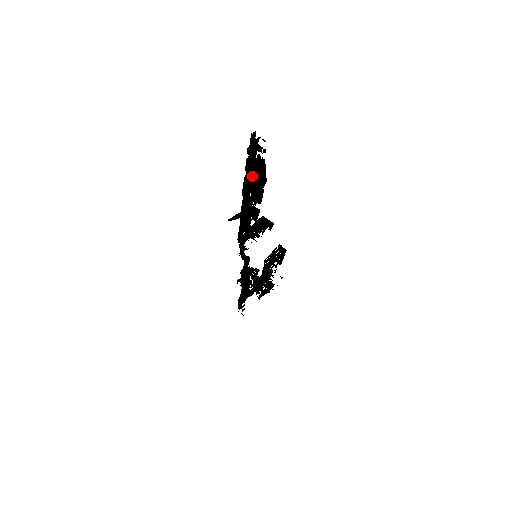
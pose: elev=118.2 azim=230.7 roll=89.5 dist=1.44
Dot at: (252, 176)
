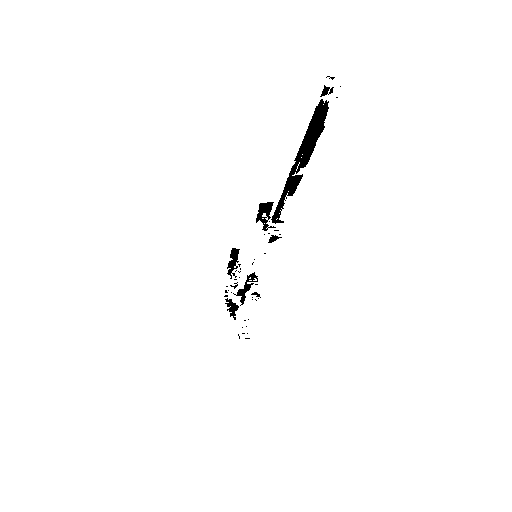
Dot at: (305, 134)
